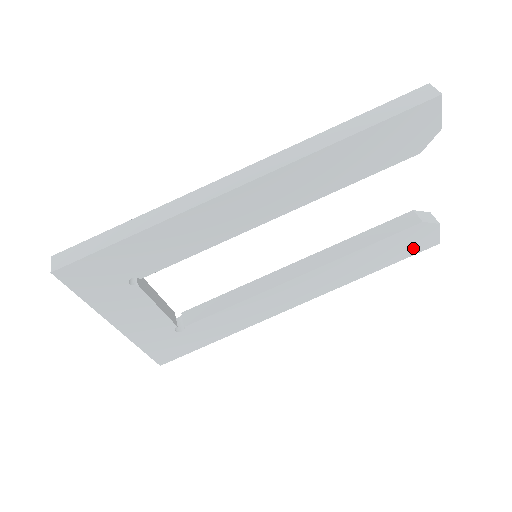
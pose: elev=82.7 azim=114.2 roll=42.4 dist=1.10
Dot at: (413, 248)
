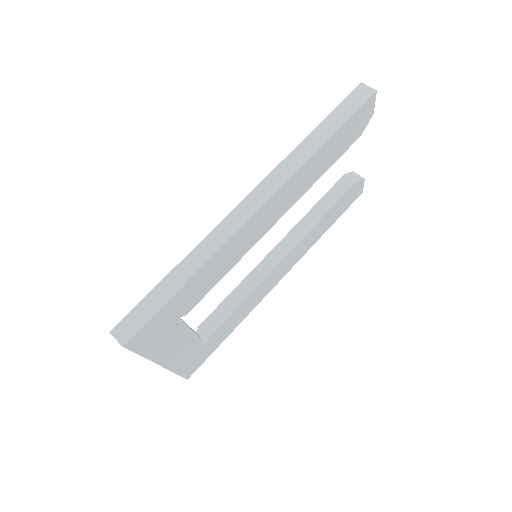
Dot at: (349, 203)
